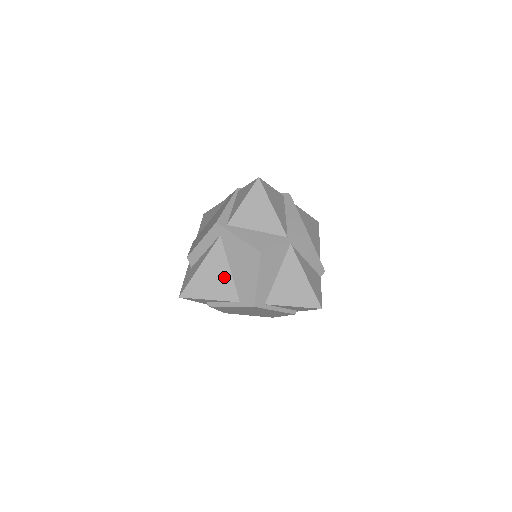
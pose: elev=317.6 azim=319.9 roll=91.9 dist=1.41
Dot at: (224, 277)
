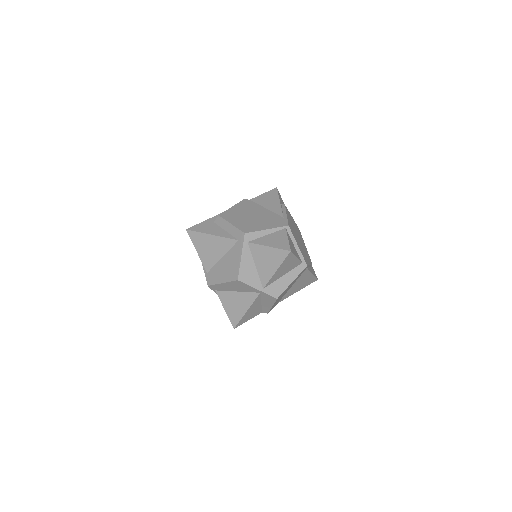
Dot at: (215, 255)
